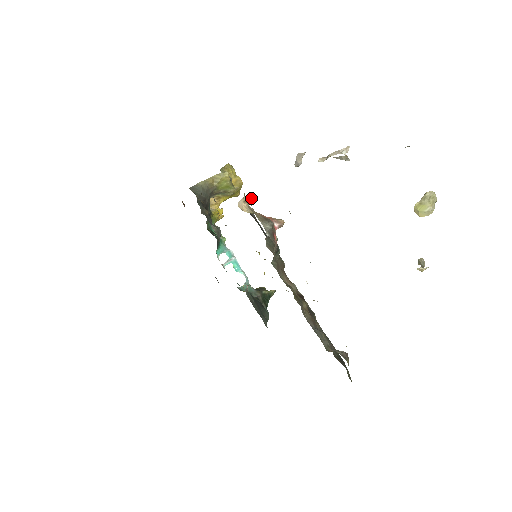
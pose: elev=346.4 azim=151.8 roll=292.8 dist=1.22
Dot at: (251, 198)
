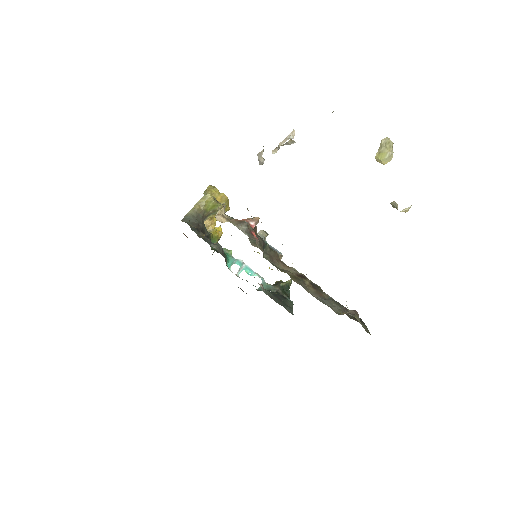
Dot at: (223, 209)
